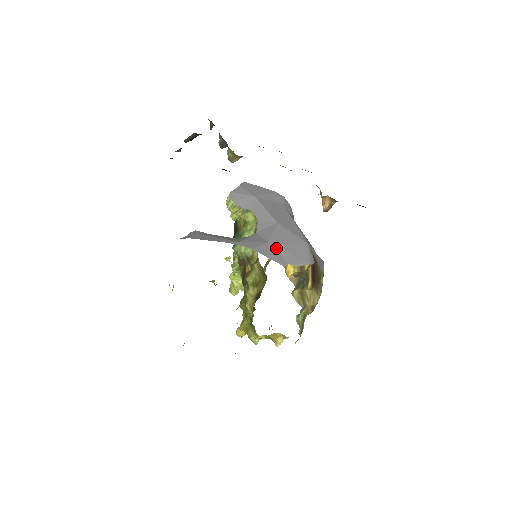
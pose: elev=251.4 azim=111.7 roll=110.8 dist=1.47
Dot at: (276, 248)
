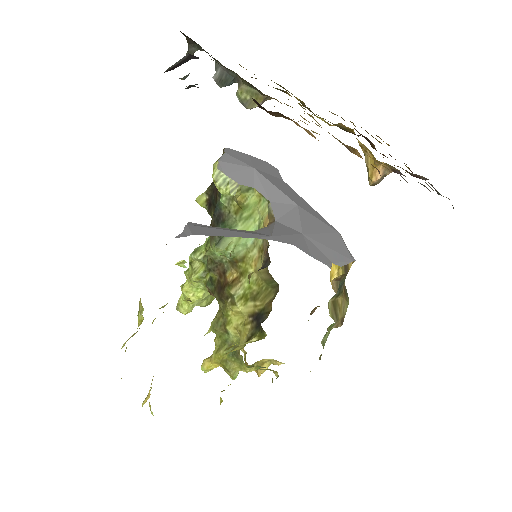
Dot at: (313, 242)
